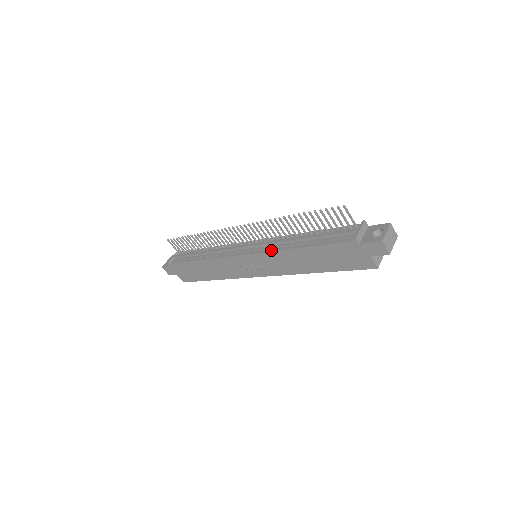
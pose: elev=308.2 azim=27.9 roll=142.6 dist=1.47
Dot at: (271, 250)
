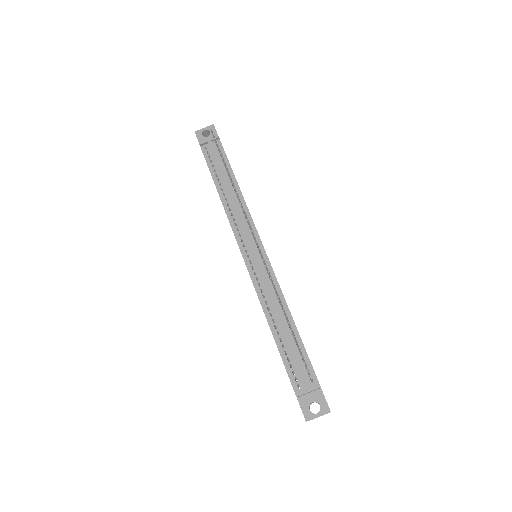
Dot at: (258, 292)
